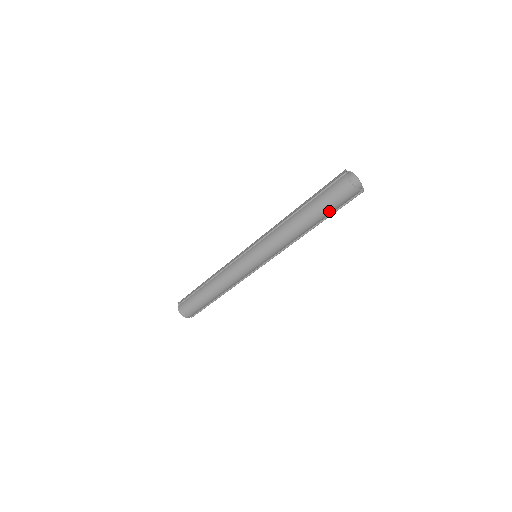
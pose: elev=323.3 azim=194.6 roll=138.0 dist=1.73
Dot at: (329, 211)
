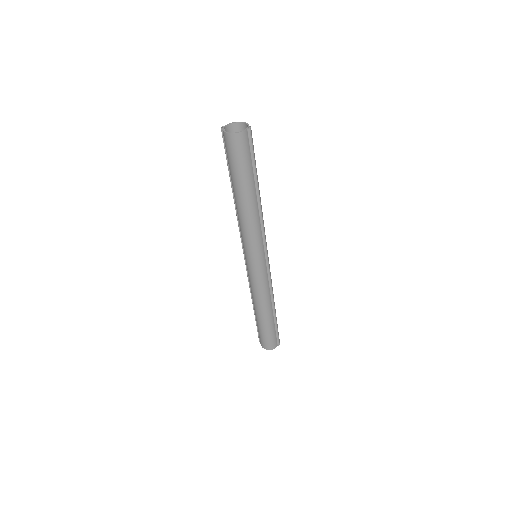
Dot at: (246, 171)
